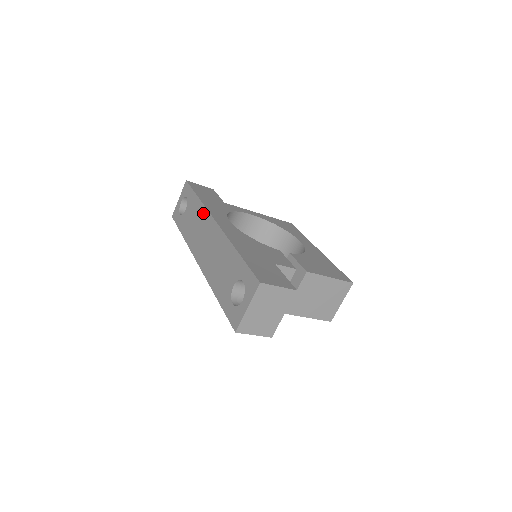
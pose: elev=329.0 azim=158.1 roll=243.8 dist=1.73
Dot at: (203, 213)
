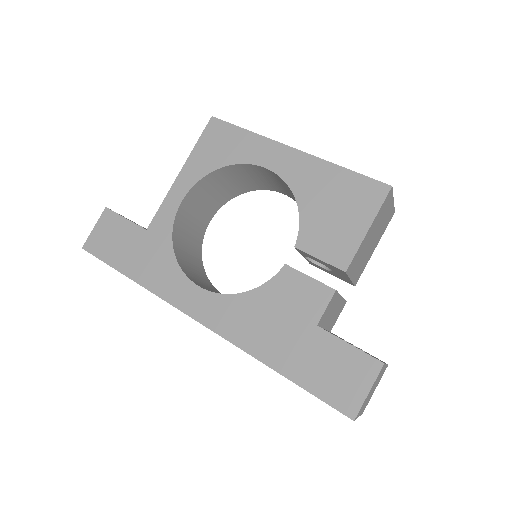
Dot at: occluded
